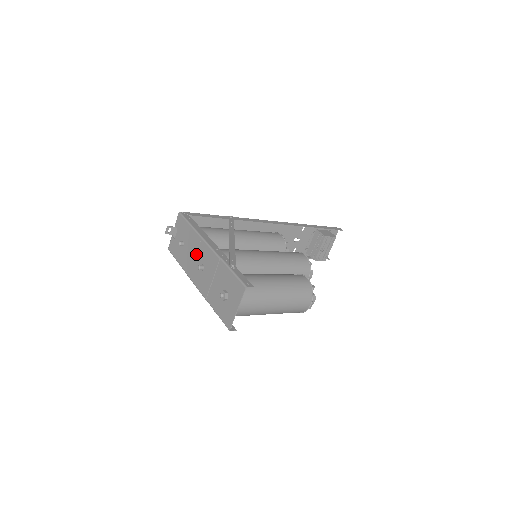
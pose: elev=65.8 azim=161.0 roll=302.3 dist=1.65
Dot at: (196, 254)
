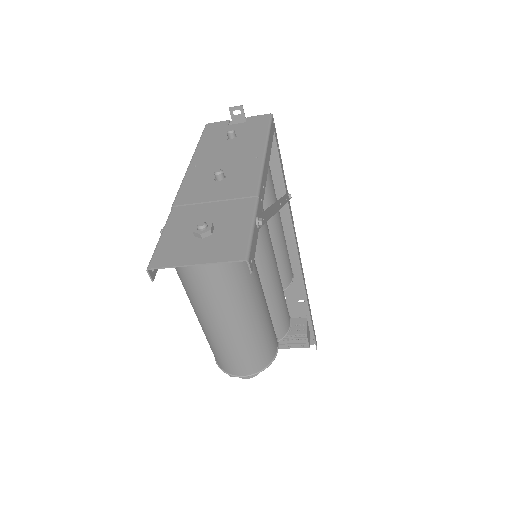
Dot at: (233, 160)
